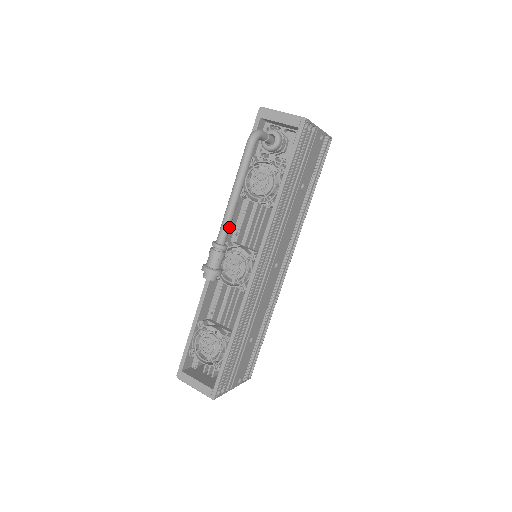
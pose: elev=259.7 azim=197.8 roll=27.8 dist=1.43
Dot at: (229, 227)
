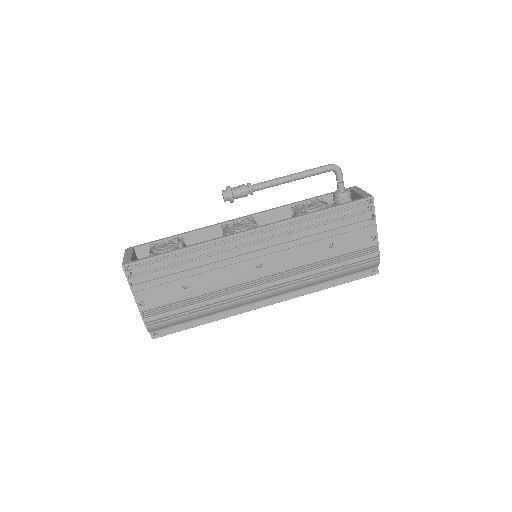
Dot at: (267, 185)
